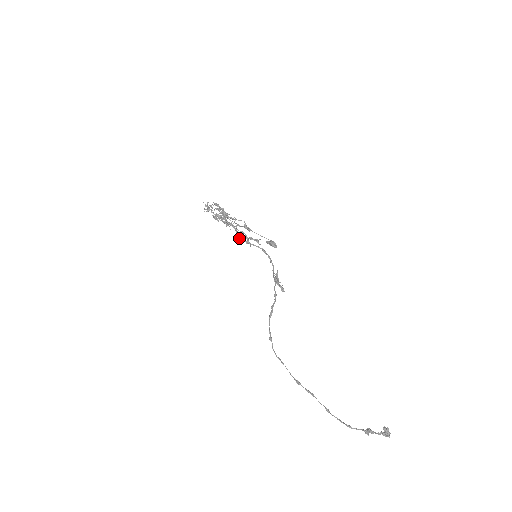
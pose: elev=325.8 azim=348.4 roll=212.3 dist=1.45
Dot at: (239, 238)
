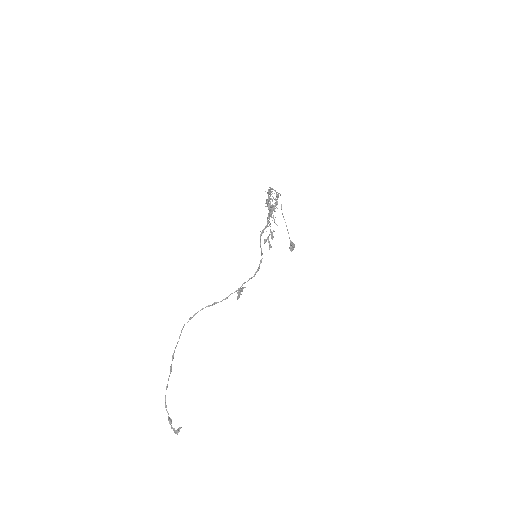
Dot at: (260, 234)
